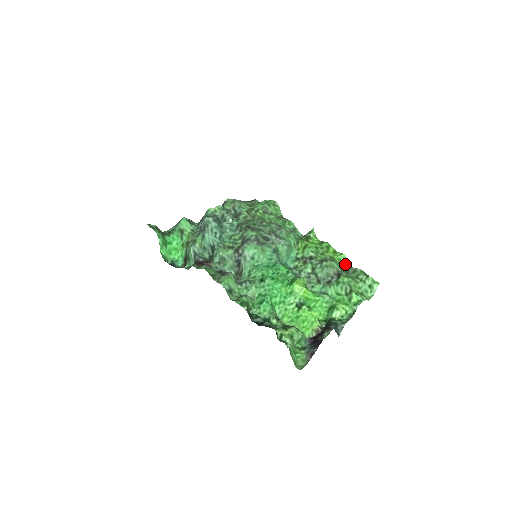
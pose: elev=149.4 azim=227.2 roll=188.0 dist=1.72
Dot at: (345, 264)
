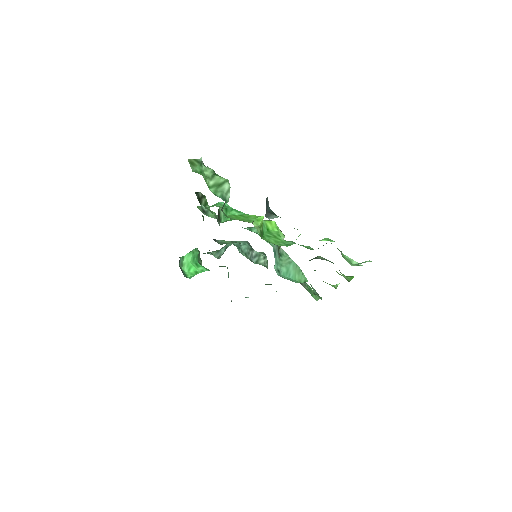
Dot at: (347, 279)
